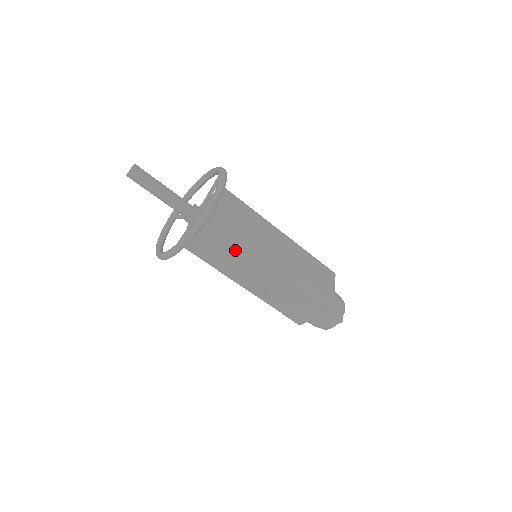
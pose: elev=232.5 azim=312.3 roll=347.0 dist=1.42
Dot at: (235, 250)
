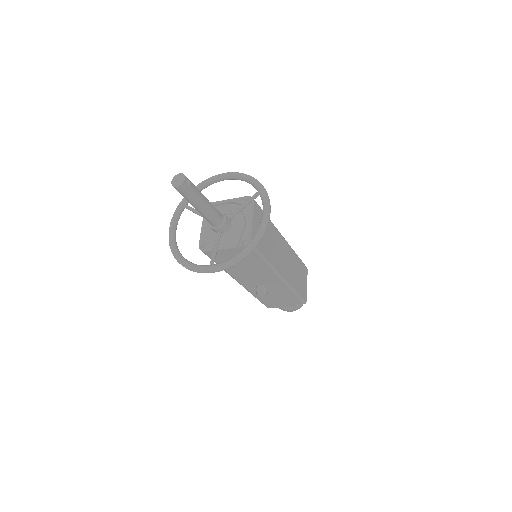
Dot at: (253, 264)
